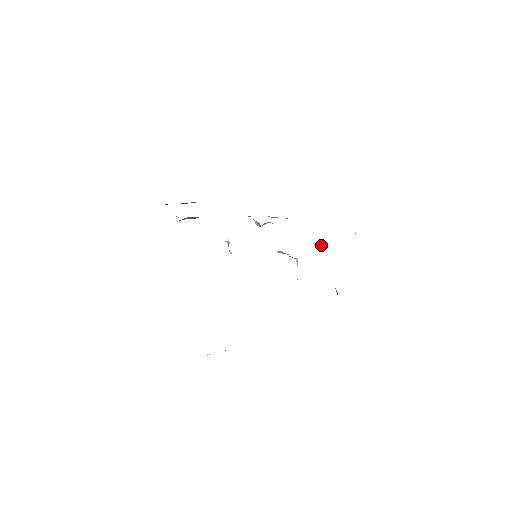
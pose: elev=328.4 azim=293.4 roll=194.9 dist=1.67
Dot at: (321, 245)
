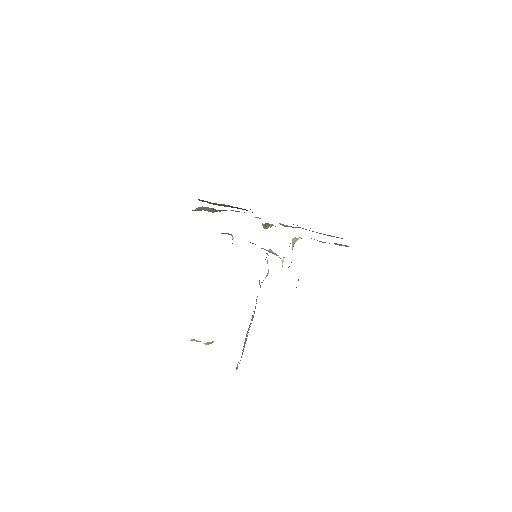
Dot at: (294, 240)
